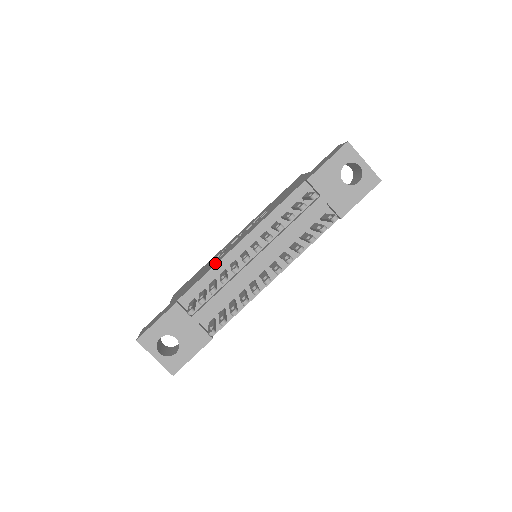
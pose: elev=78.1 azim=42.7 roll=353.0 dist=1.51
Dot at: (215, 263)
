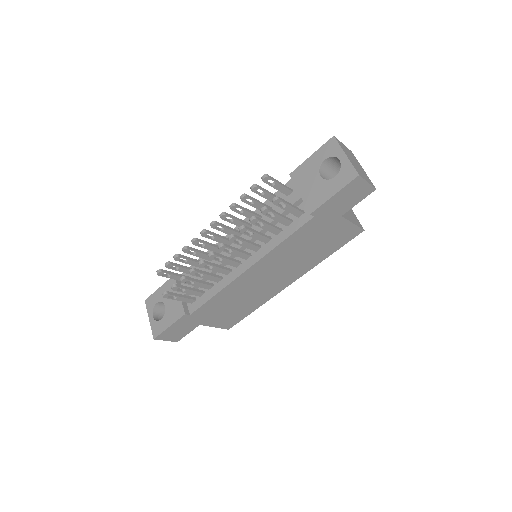
Dot at: occluded
